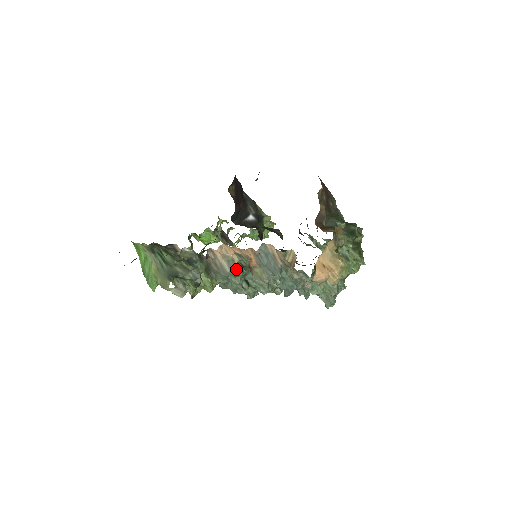
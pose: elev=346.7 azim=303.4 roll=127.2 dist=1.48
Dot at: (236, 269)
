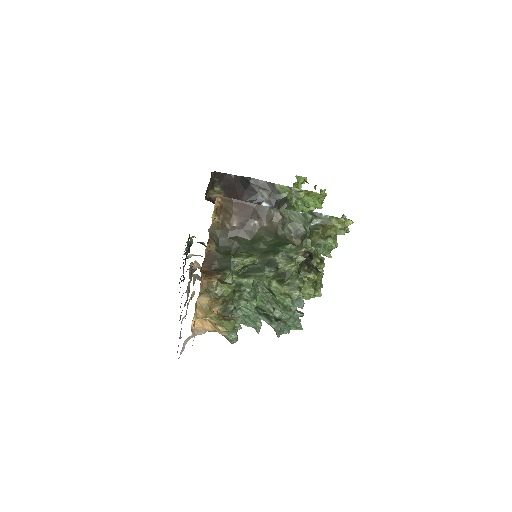
Dot at: occluded
